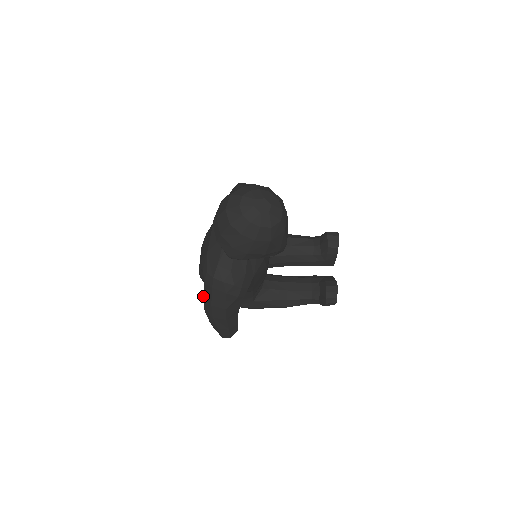
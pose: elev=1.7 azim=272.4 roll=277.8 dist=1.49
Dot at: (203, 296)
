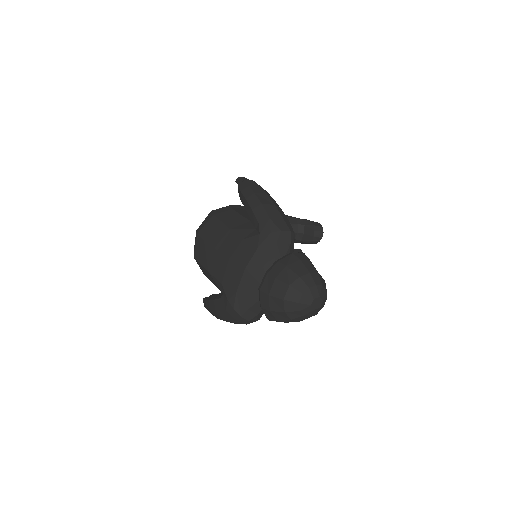
Dot at: (218, 312)
